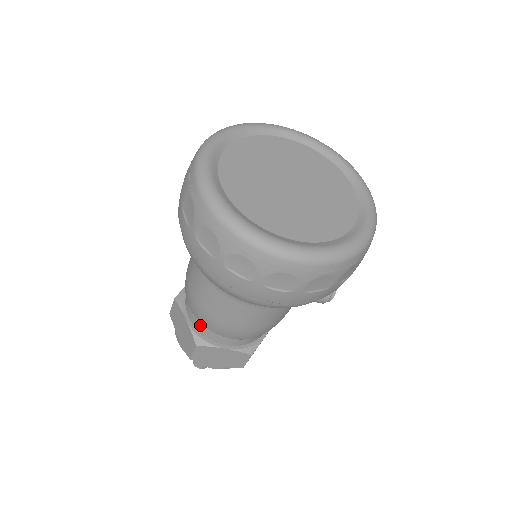
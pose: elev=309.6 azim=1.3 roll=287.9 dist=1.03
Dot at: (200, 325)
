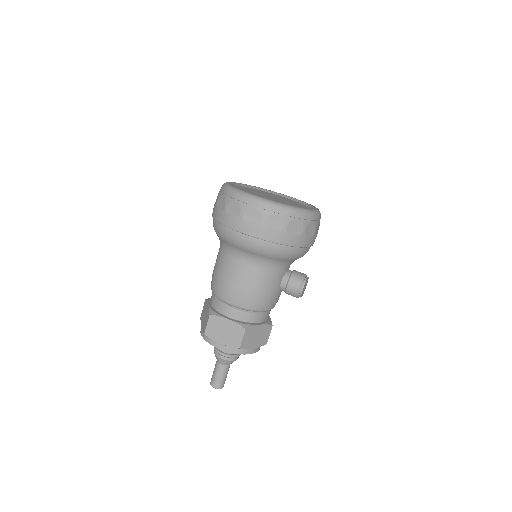
Dot at: (215, 301)
